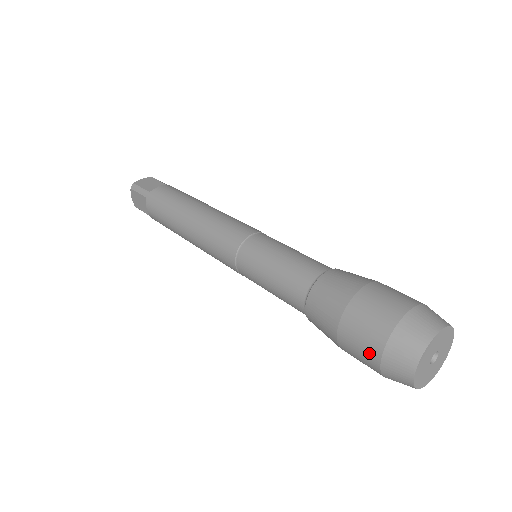
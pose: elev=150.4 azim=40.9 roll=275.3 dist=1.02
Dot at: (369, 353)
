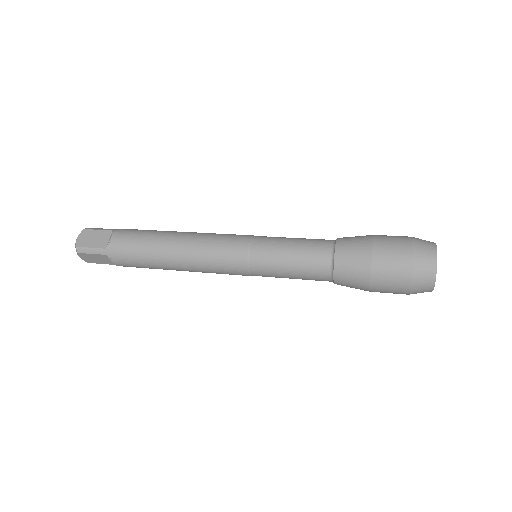
Dot at: (403, 248)
